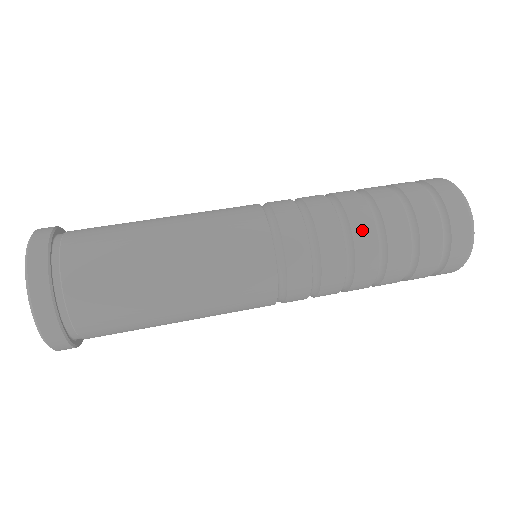
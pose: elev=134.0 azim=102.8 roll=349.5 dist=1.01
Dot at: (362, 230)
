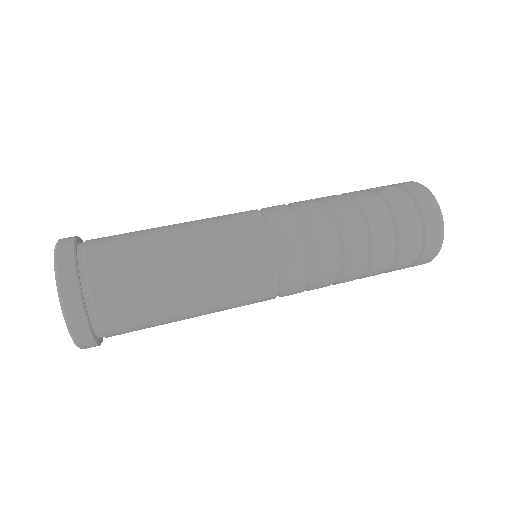
Dot at: (353, 265)
